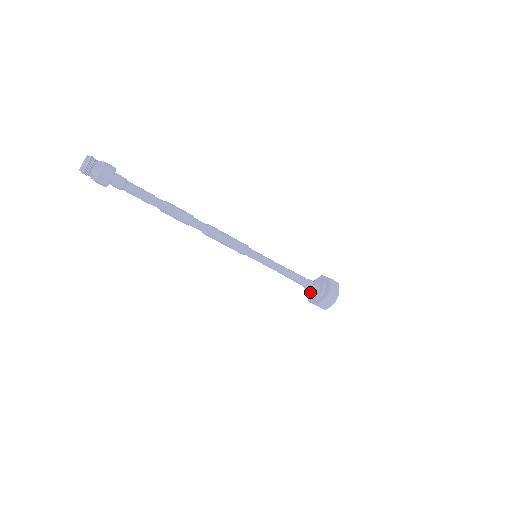
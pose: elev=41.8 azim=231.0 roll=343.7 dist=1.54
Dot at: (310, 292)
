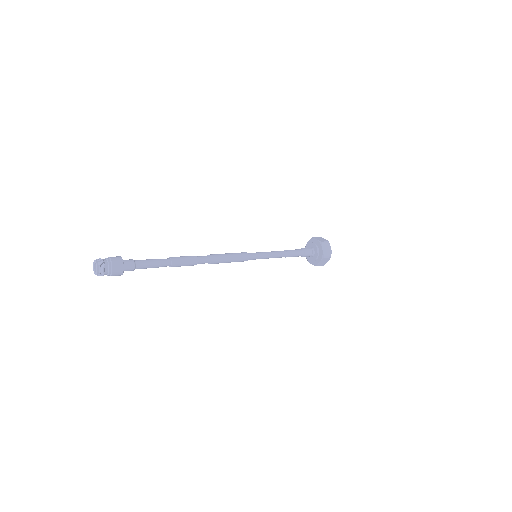
Dot at: occluded
